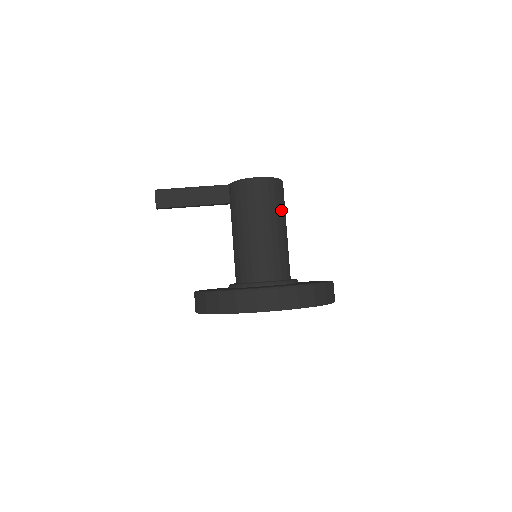
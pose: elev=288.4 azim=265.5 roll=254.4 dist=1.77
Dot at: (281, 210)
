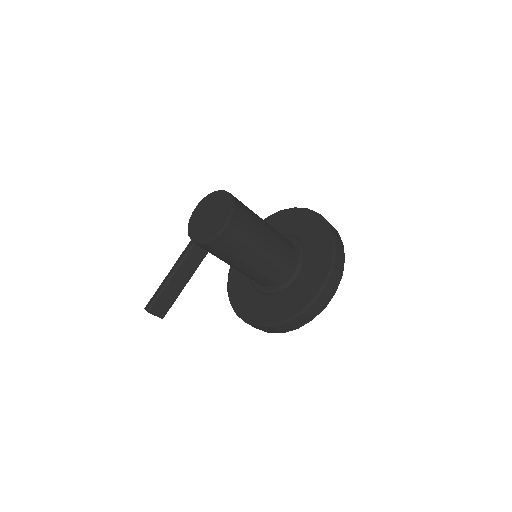
Dot at: (254, 218)
